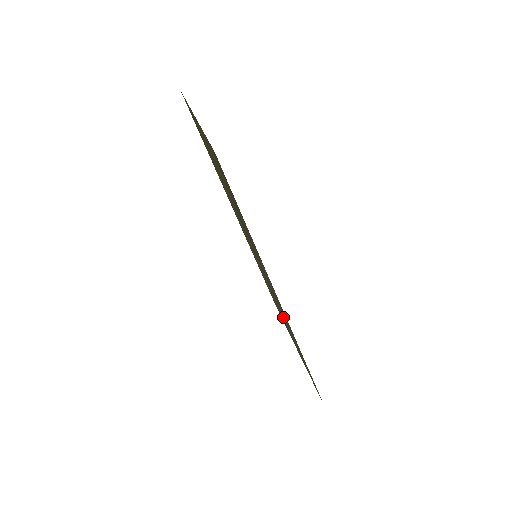
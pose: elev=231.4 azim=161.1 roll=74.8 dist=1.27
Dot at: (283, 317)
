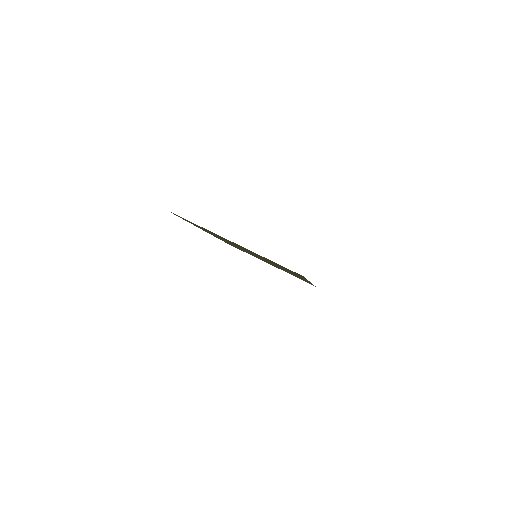
Dot at: occluded
